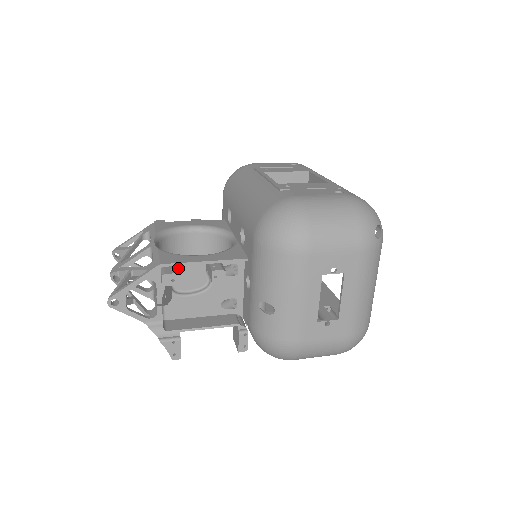
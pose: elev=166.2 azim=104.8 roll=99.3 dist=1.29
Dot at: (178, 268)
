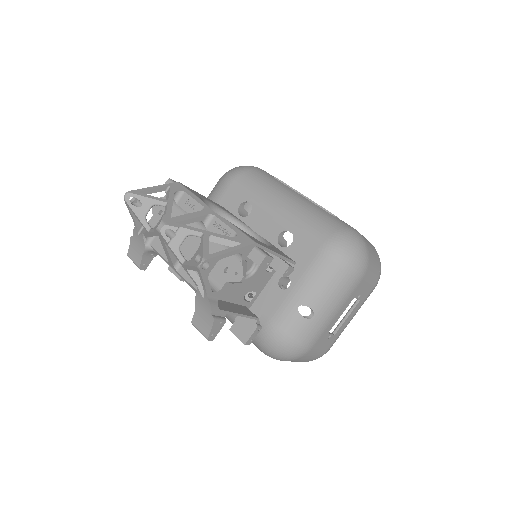
Dot at: occluded
